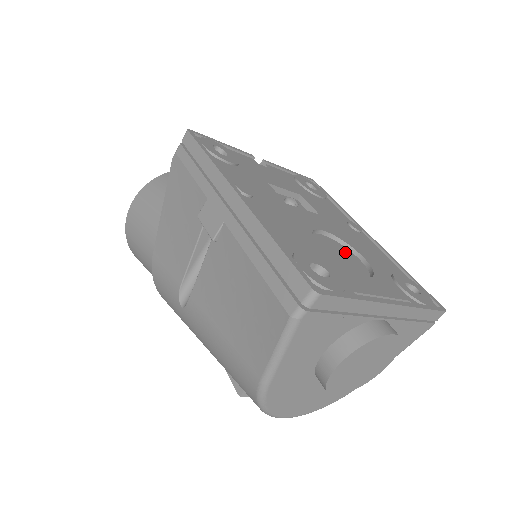
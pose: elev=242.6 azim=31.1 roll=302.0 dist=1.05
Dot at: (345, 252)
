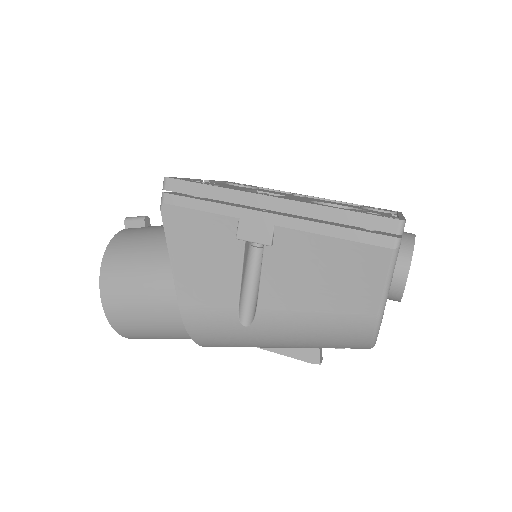
Dot at: occluded
